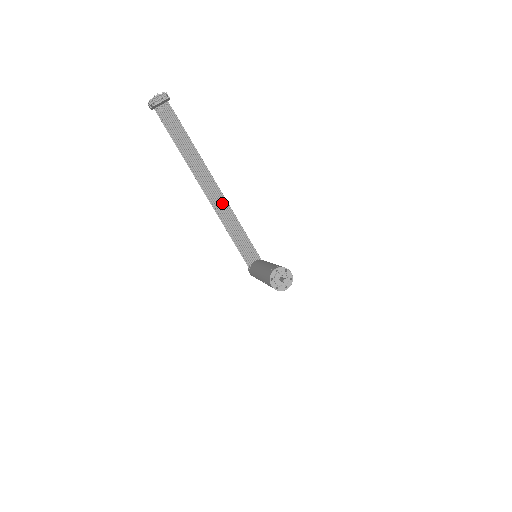
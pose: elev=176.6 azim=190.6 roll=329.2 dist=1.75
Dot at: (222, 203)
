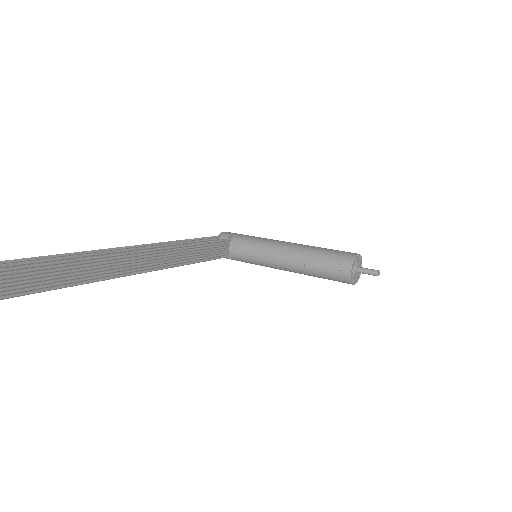
Dot at: (160, 256)
